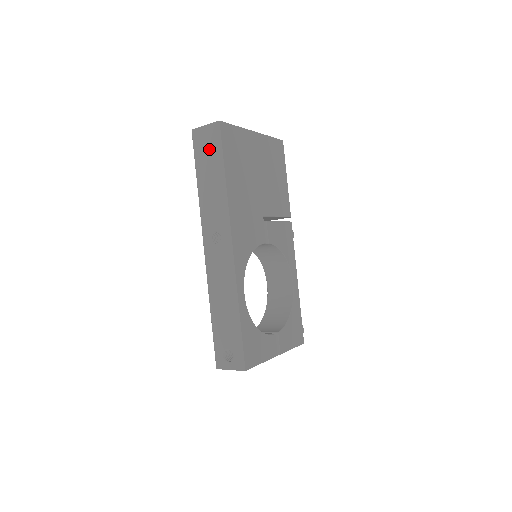
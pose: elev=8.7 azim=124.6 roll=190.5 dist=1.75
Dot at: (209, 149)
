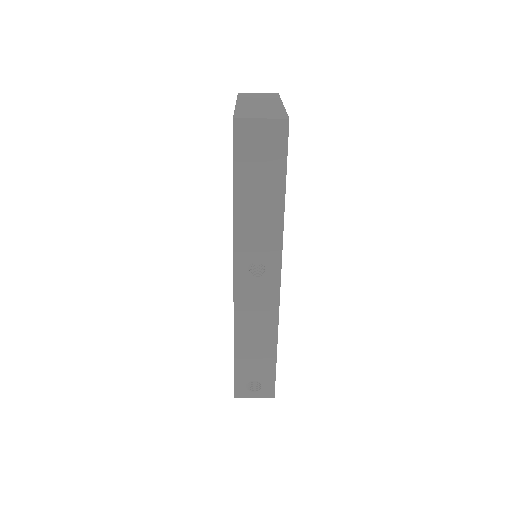
Dot at: (264, 155)
